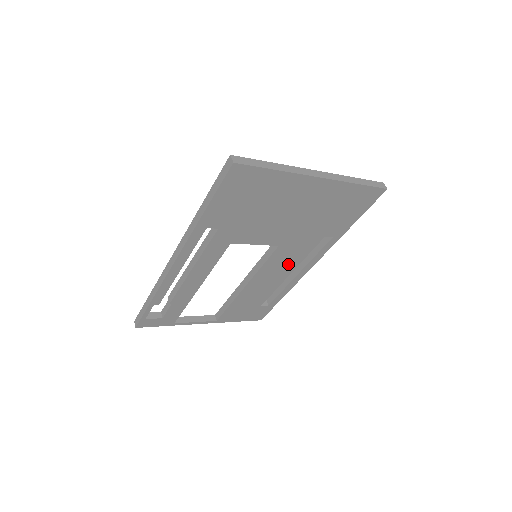
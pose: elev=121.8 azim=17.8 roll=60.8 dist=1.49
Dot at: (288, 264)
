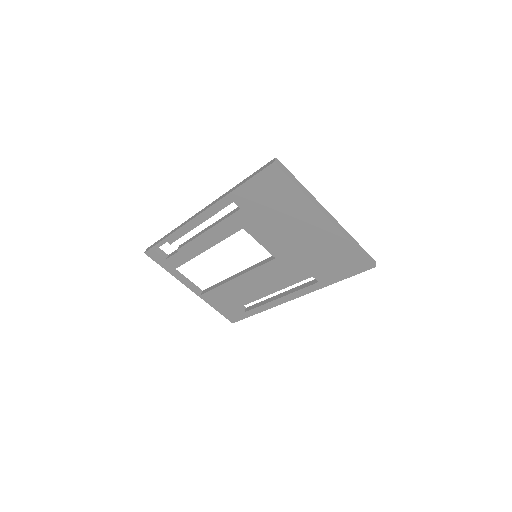
Dot at: (275, 282)
